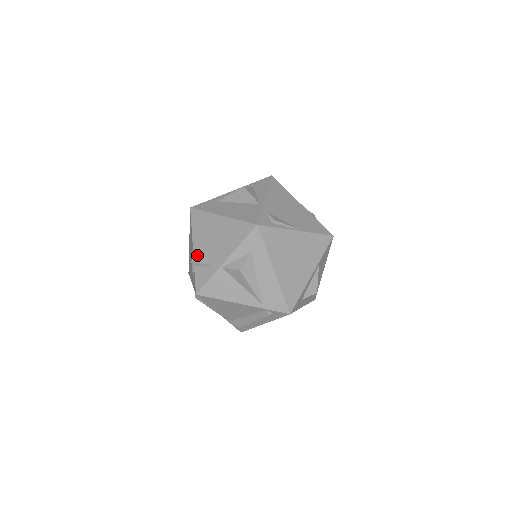
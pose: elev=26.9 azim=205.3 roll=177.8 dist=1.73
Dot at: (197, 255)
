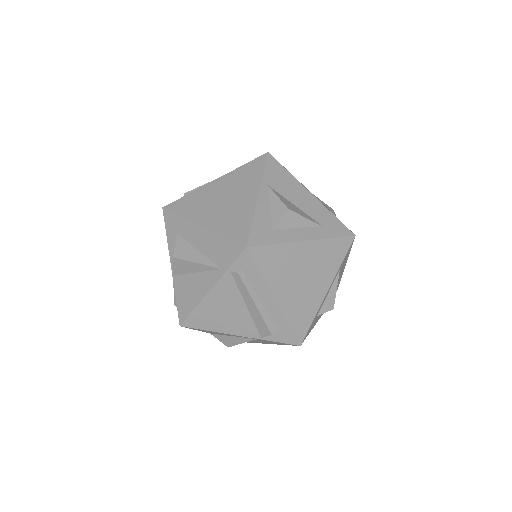
Dot at: occluded
